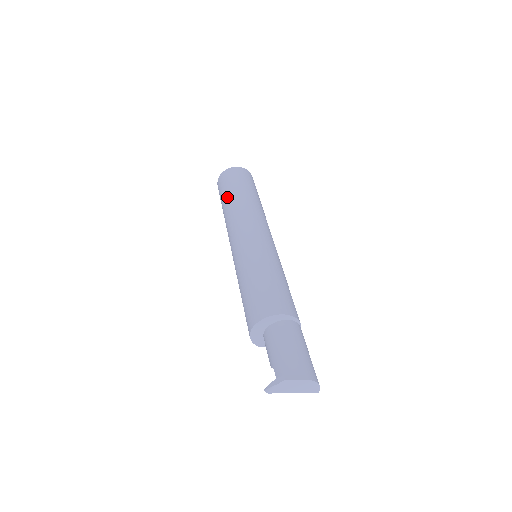
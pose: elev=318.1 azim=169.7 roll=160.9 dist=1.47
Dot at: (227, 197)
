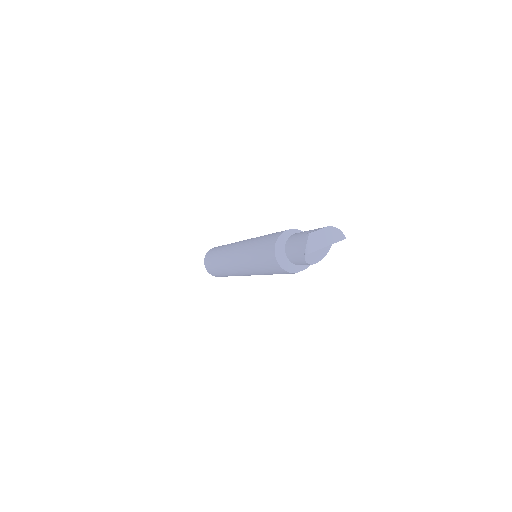
Dot at: (215, 259)
